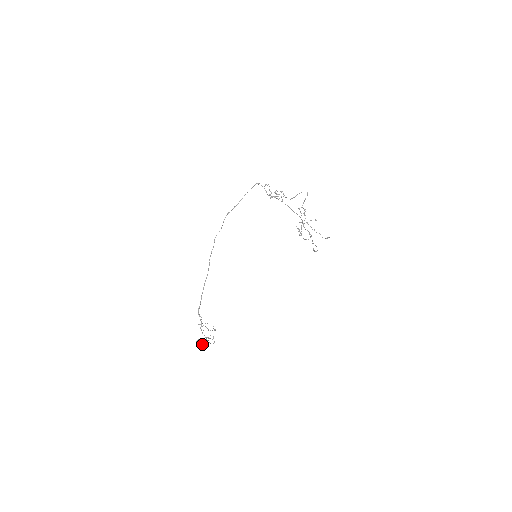
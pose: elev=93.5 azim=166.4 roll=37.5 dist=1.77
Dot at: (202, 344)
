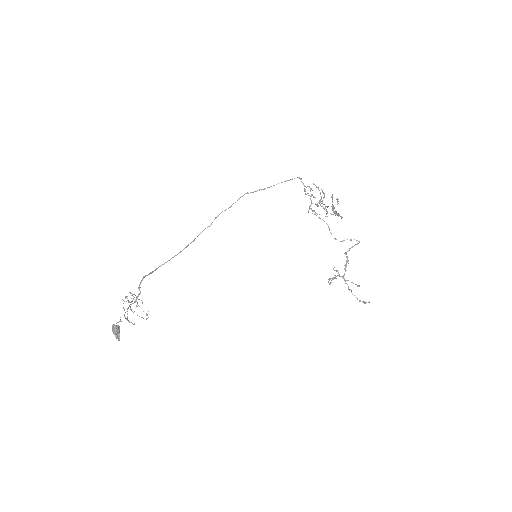
Dot at: (119, 334)
